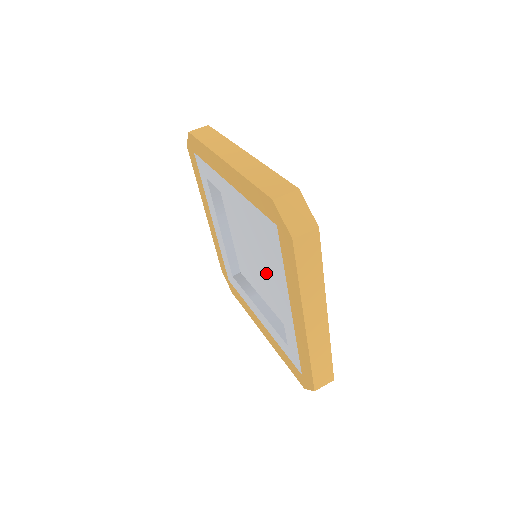
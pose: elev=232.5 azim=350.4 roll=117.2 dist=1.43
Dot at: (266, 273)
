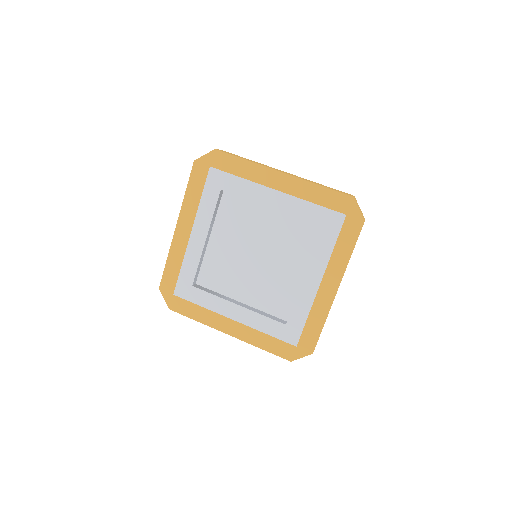
Dot at: (267, 268)
